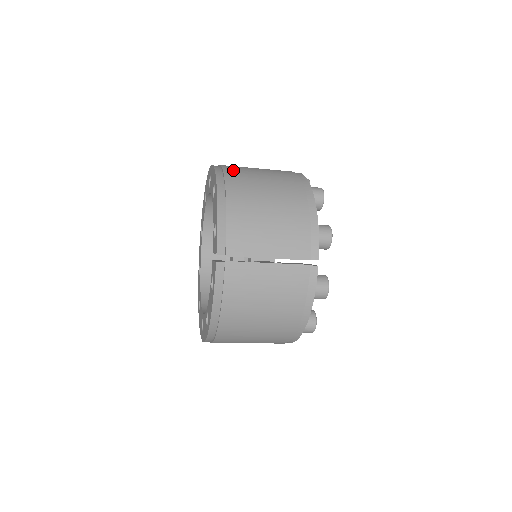
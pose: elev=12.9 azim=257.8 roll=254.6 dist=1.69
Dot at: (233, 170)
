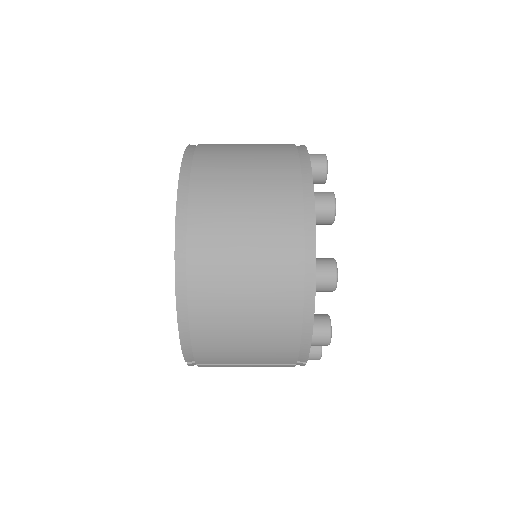
Dot at: (202, 255)
